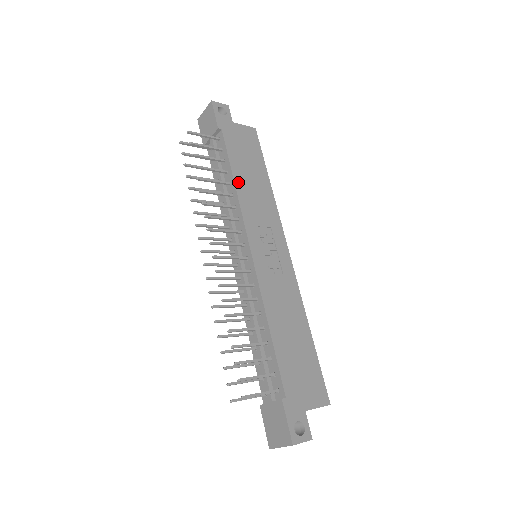
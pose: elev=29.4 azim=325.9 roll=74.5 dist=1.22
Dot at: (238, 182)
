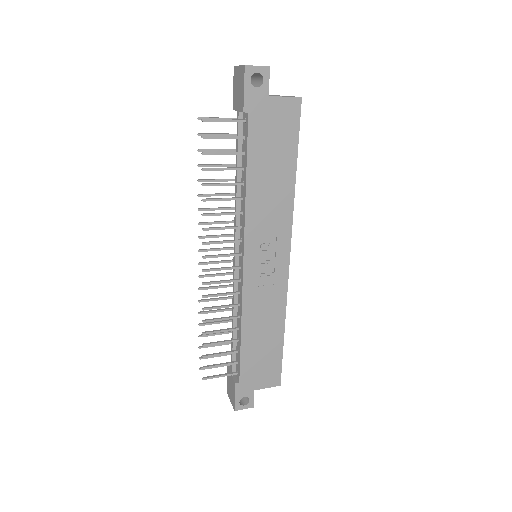
Dot at: (251, 187)
